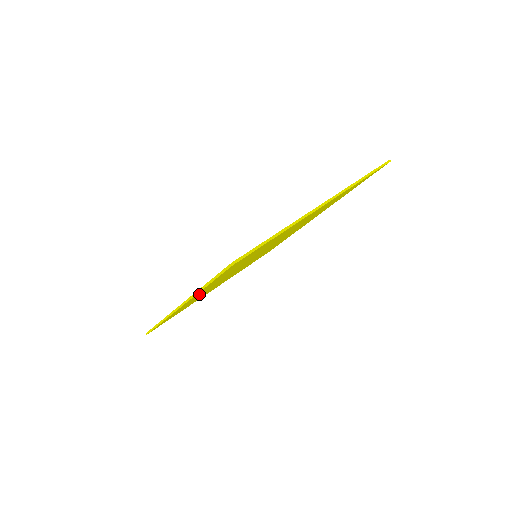
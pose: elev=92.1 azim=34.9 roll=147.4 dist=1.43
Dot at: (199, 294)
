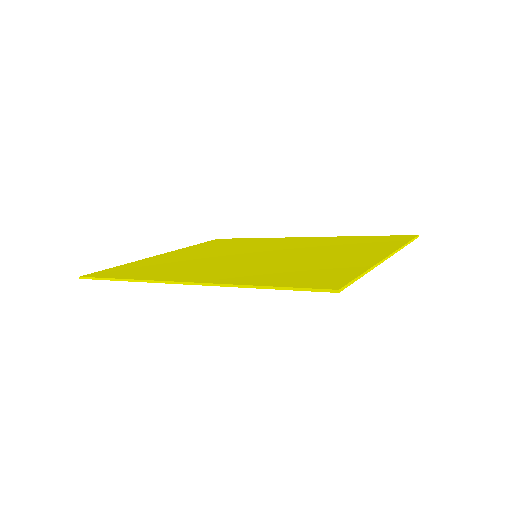
Dot at: occluded
